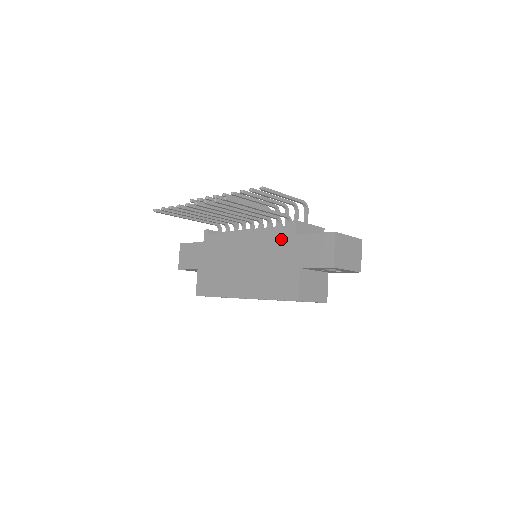
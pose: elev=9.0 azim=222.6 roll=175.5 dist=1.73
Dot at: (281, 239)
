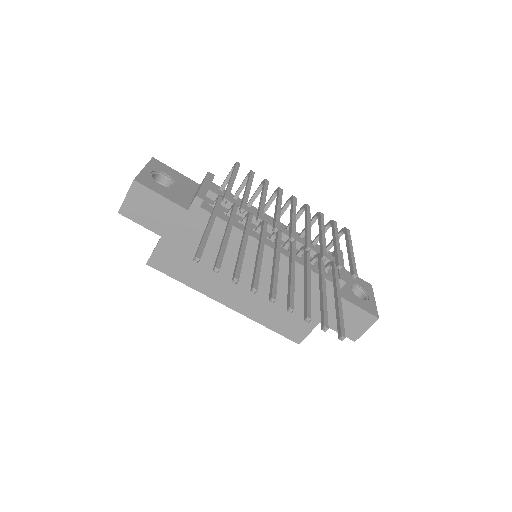
Dot at: (315, 287)
